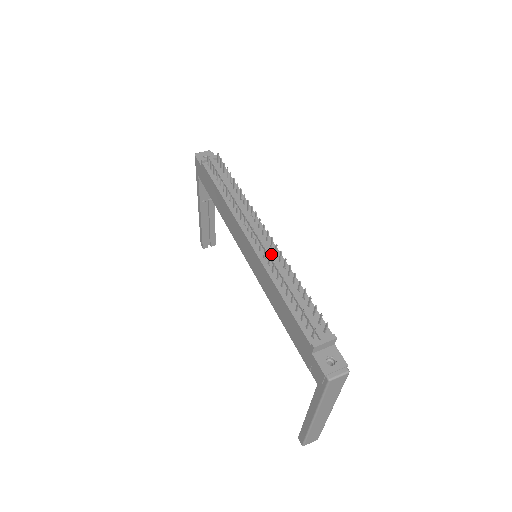
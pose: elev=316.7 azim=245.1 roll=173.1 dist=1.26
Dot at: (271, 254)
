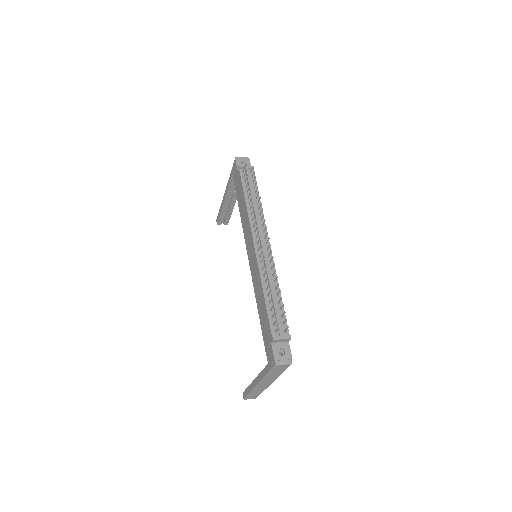
Dot at: (267, 262)
